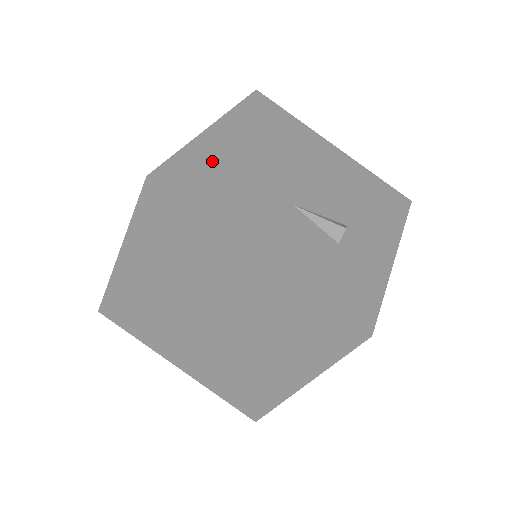
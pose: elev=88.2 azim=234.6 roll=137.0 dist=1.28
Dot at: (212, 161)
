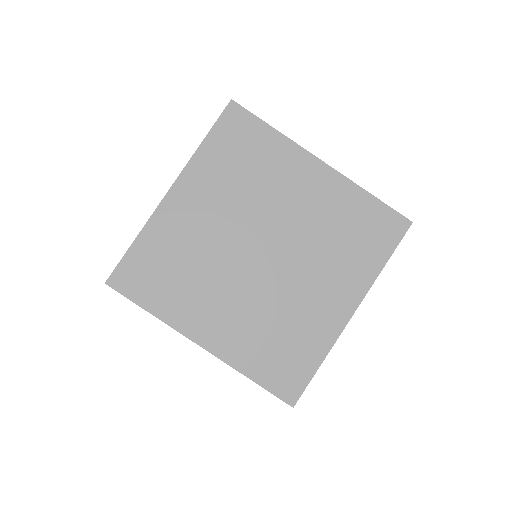
Dot at: occluded
